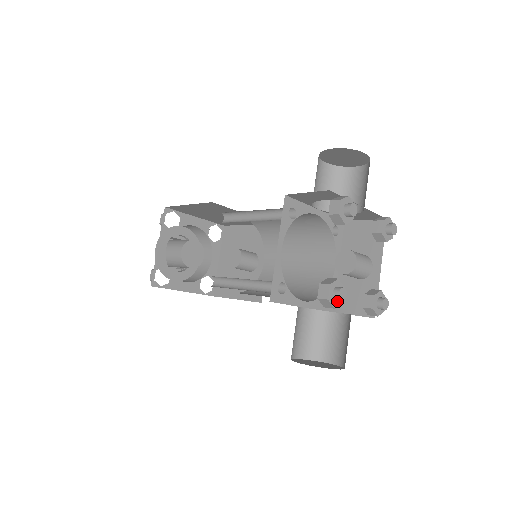
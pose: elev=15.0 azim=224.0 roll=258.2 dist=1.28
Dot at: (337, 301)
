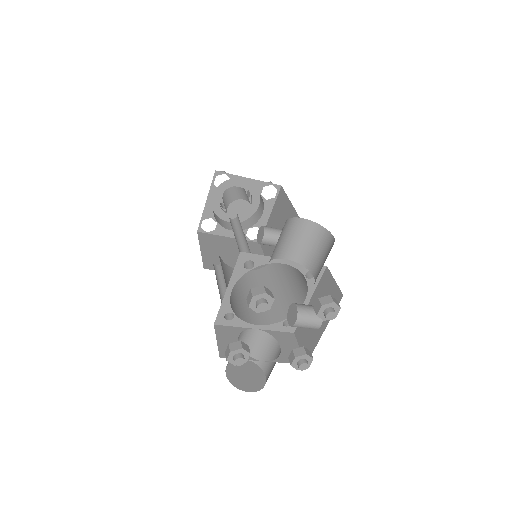
Dot at: occluded
